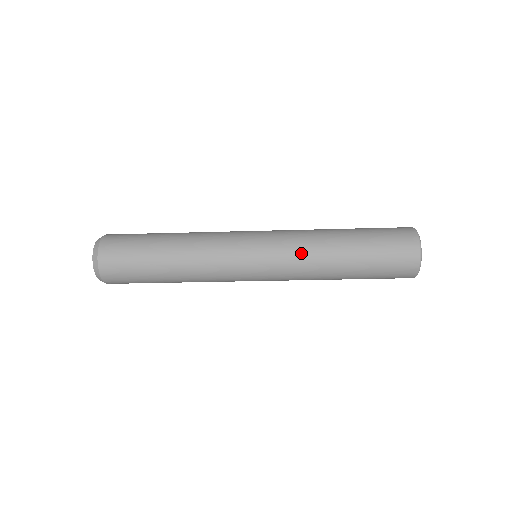
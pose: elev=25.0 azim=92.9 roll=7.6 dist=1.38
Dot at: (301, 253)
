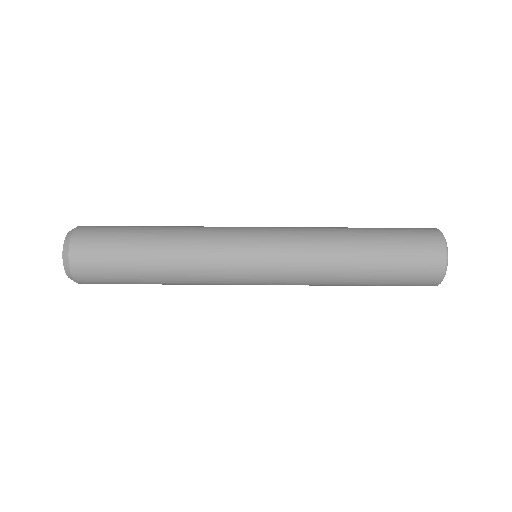
Dot at: (309, 234)
